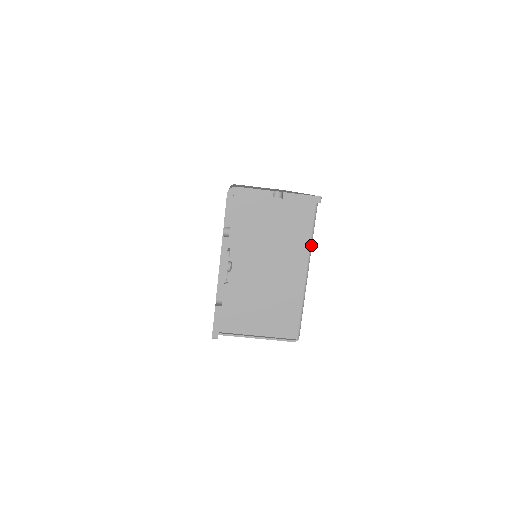
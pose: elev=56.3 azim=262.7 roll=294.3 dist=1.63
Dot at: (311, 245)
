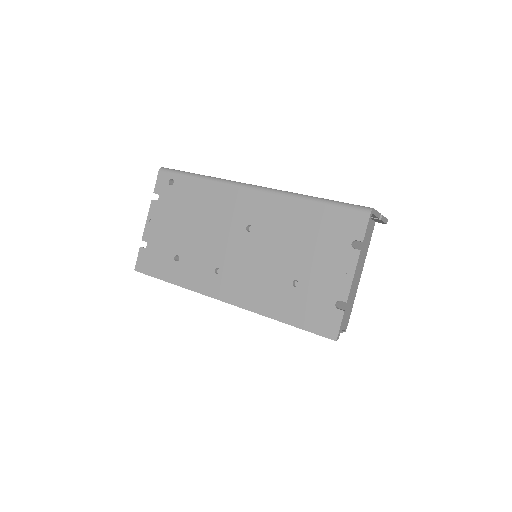
Dot at: (366, 254)
